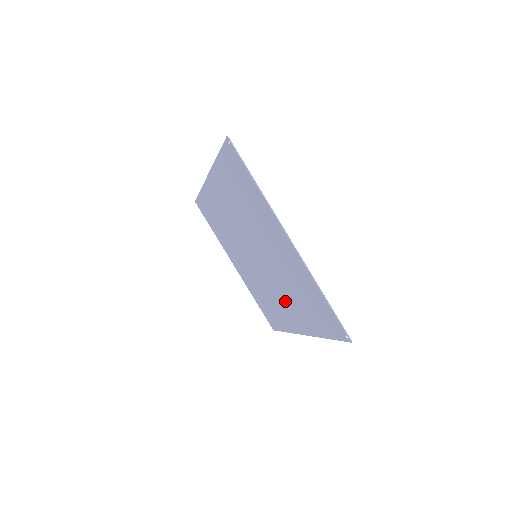
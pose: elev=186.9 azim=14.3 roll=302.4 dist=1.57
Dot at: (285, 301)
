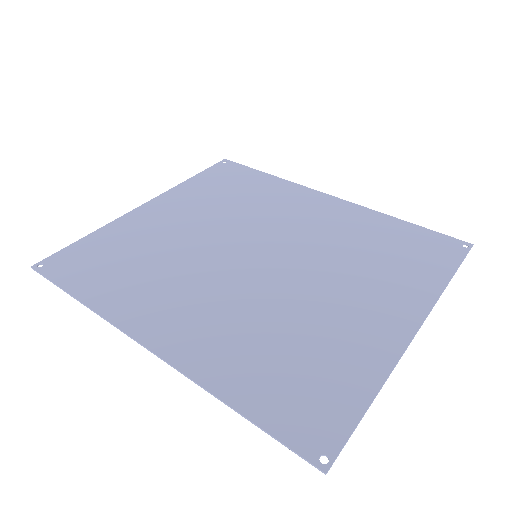
Dot at: (310, 223)
